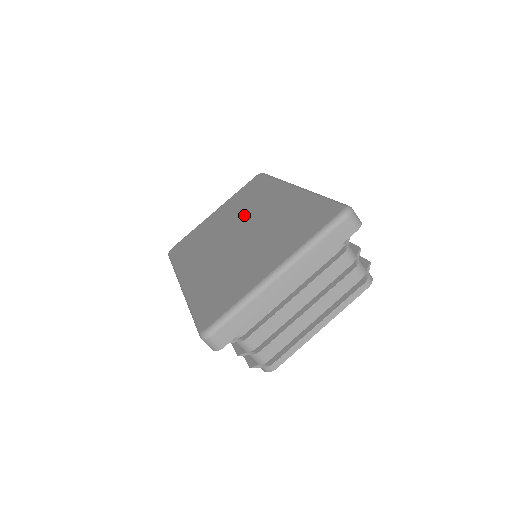
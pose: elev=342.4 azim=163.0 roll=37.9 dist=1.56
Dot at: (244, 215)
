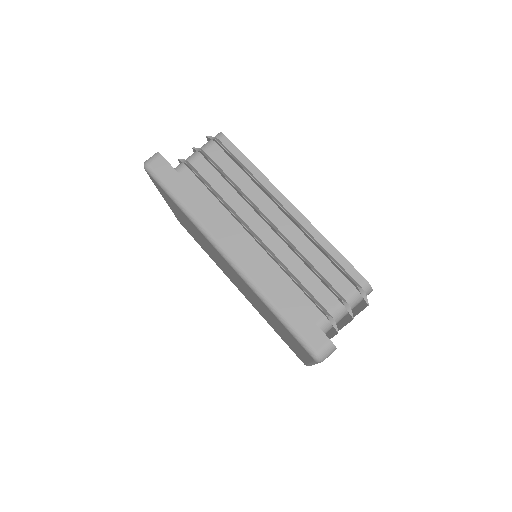
Dot at: (211, 251)
